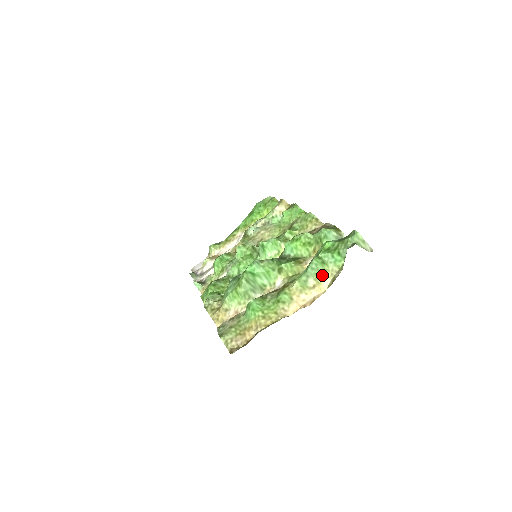
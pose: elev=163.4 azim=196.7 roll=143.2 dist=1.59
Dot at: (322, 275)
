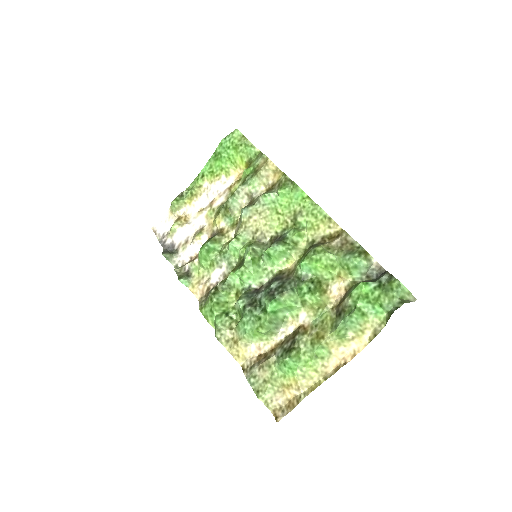
Dot at: (363, 329)
